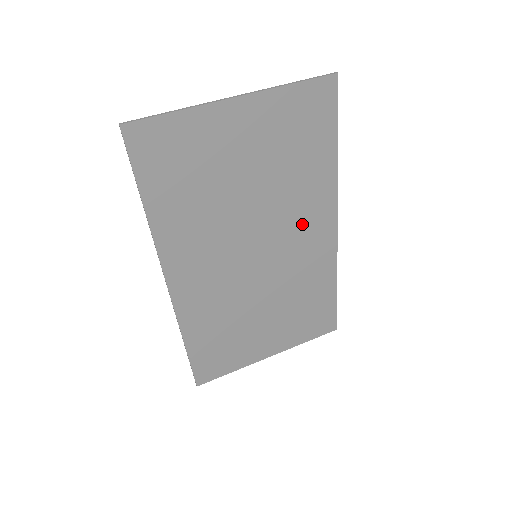
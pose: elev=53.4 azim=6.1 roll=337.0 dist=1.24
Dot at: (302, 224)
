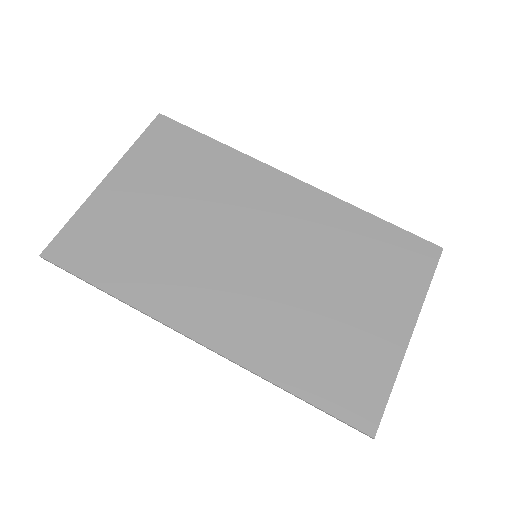
Dot at: (261, 201)
